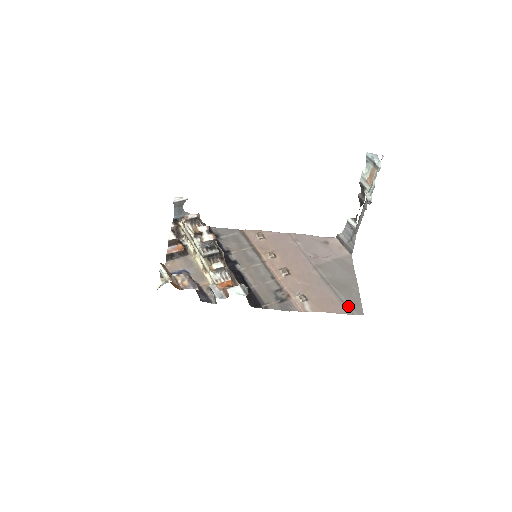
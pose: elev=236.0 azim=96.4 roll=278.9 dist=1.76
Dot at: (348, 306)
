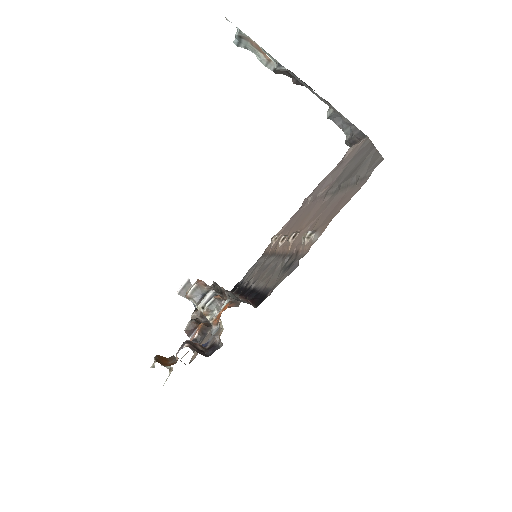
Dot at: (361, 177)
